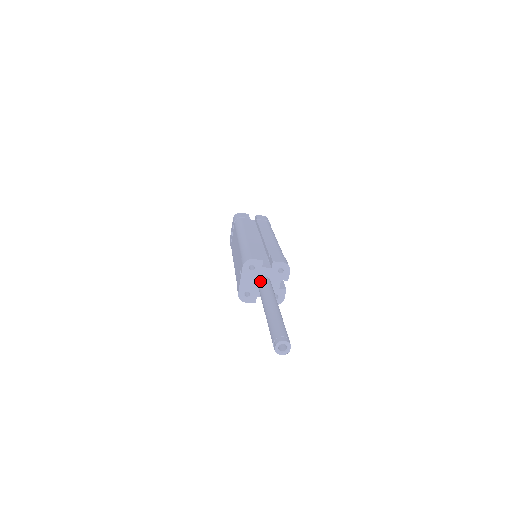
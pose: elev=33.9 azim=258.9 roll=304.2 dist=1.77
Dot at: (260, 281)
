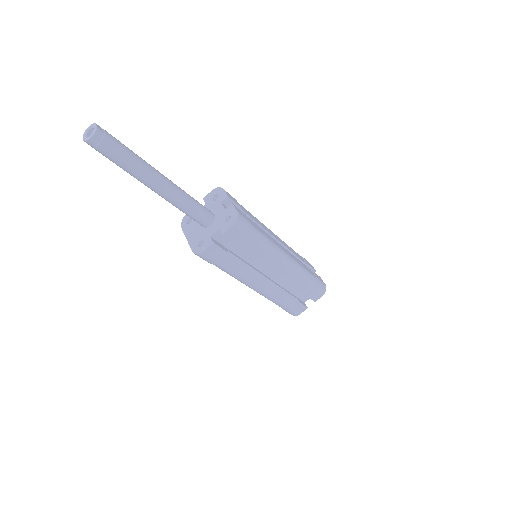
Dot at: occluded
